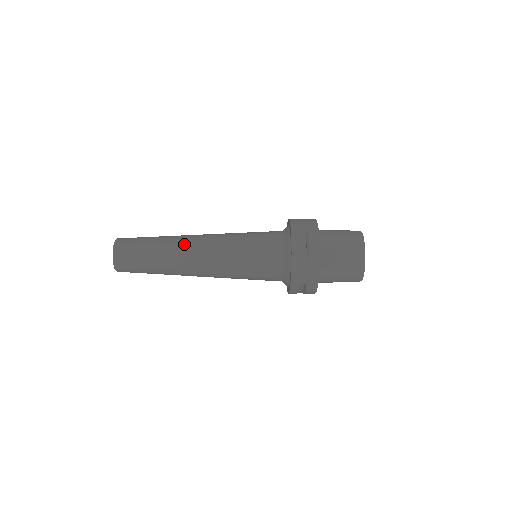
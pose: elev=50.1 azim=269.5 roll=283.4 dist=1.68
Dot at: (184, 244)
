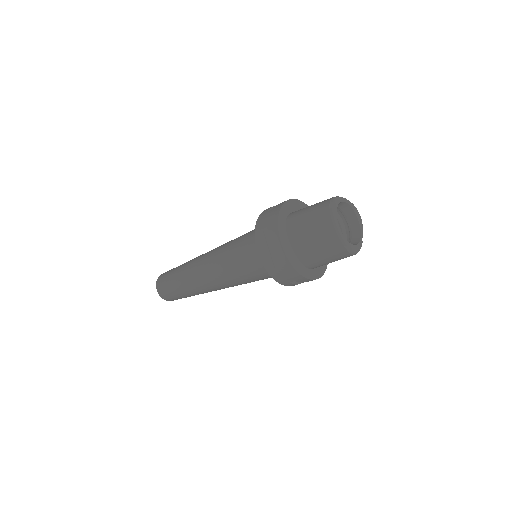
Dot at: (193, 272)
